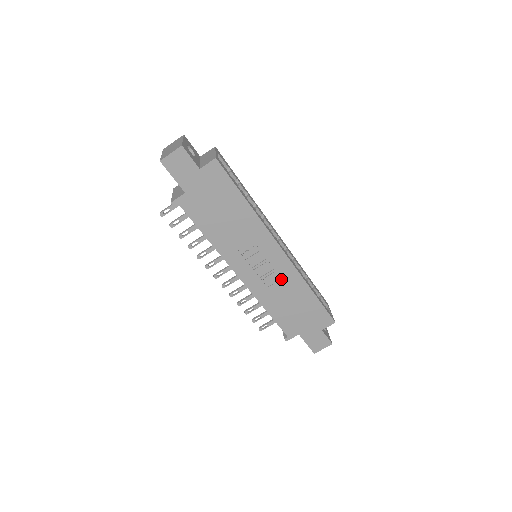
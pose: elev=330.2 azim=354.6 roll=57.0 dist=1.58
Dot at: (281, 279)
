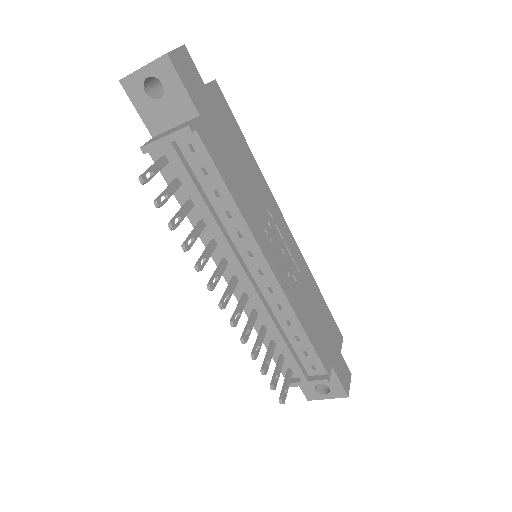
Dot at: (299, 273)
